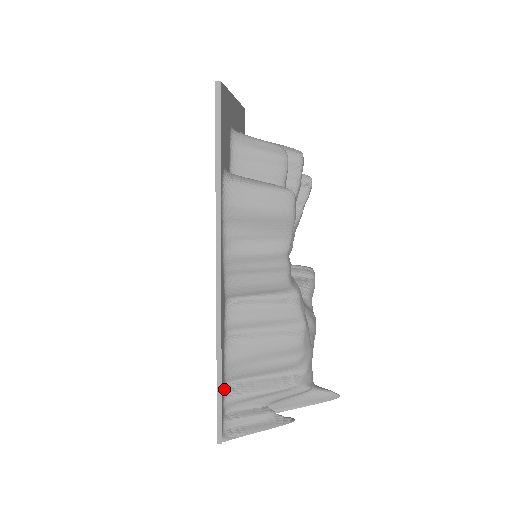
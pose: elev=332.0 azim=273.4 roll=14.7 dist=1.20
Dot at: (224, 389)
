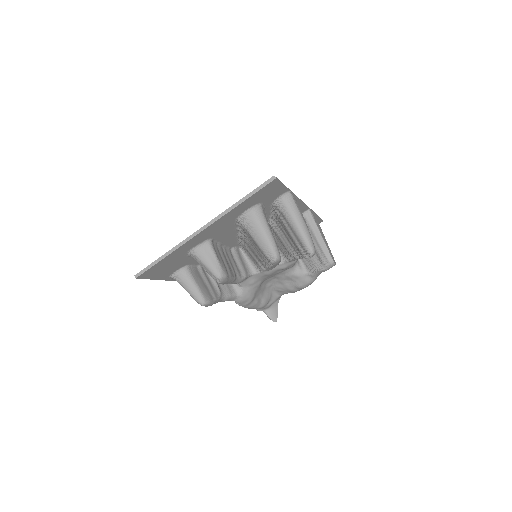
Dot at: occluded
